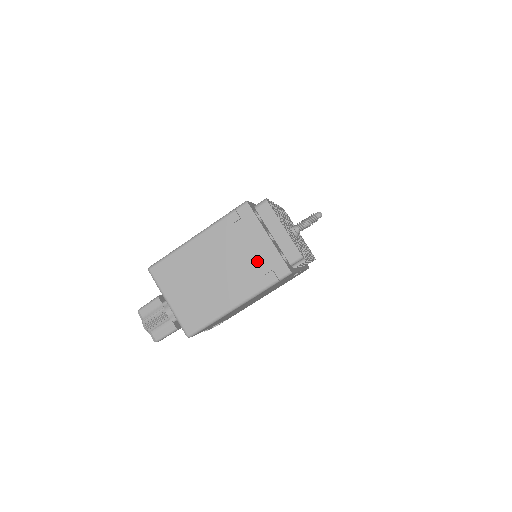
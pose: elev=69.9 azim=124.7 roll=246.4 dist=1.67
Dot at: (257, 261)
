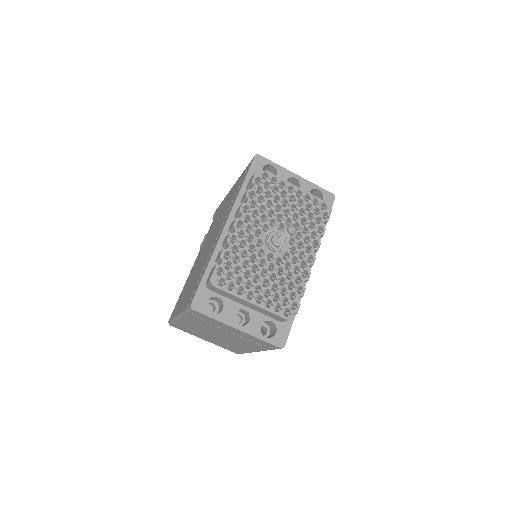
Dot at: (245, 338)
